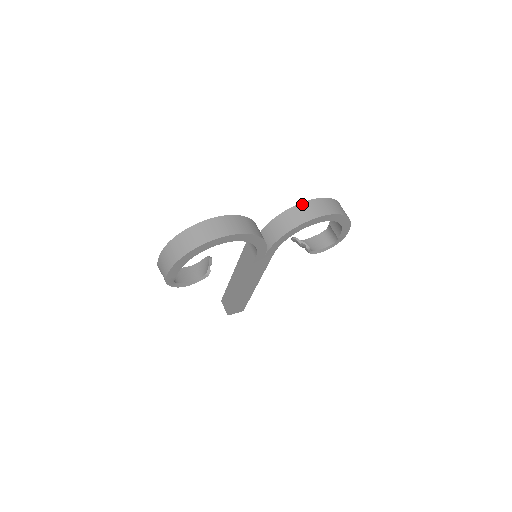
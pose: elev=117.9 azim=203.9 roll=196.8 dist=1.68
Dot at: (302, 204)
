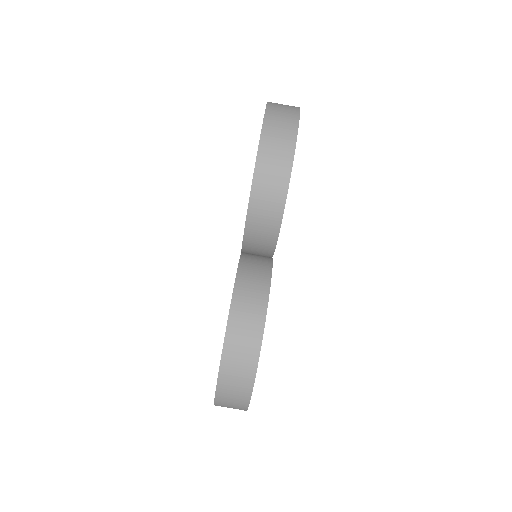
Dot at: (254, 189)
